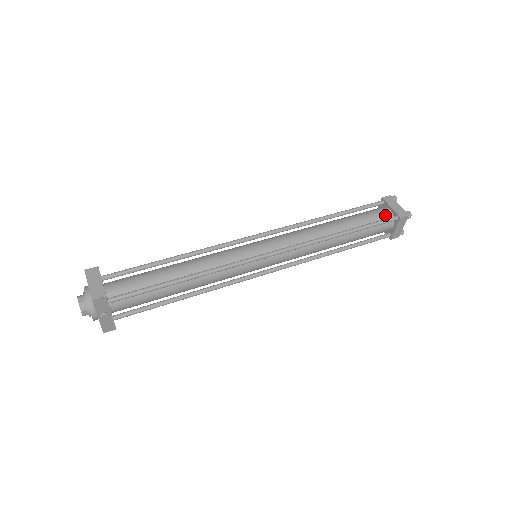
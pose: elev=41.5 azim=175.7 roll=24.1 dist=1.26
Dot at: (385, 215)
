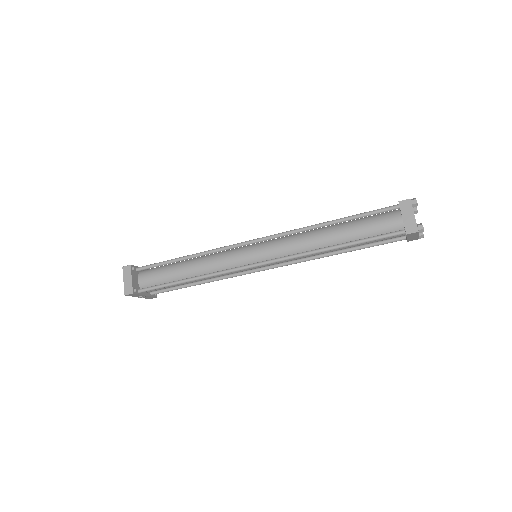
Dot at: (393, 226)
